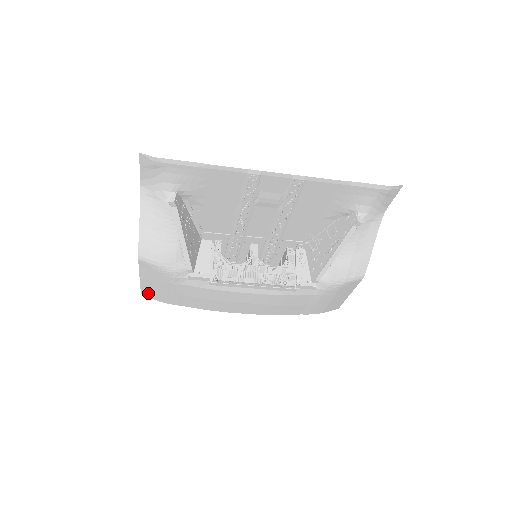
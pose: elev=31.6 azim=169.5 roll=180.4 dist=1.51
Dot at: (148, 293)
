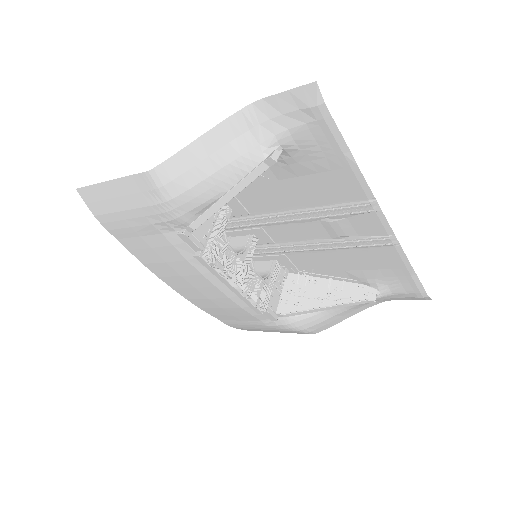
Dot at: (91, 197)
